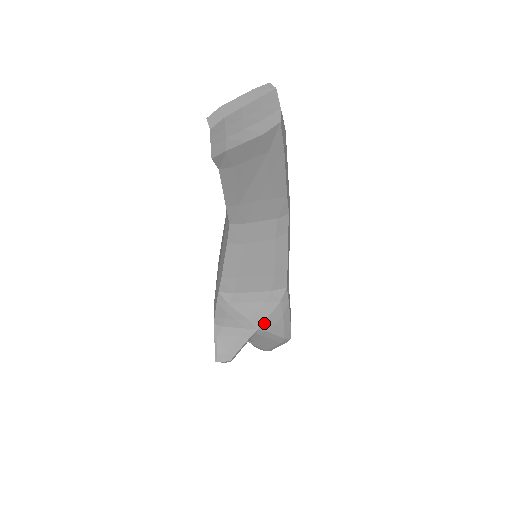
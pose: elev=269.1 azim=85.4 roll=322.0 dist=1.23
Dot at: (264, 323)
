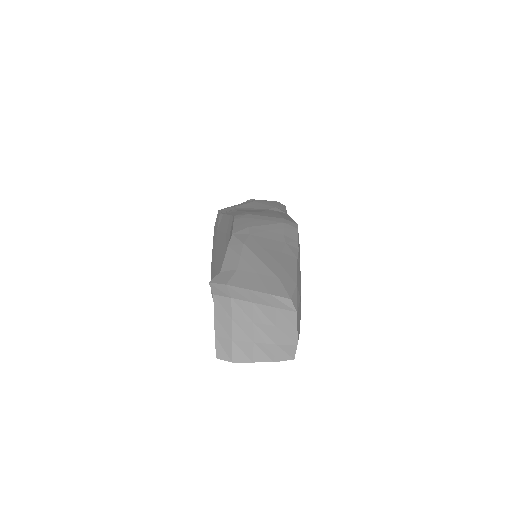
Dot at: occluded
